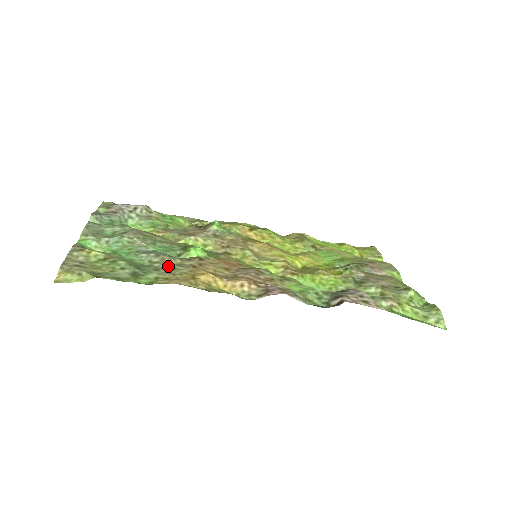
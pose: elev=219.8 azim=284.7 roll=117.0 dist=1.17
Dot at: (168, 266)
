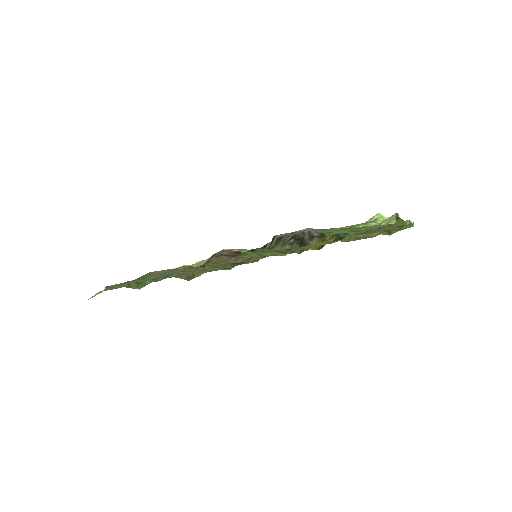
Dot at: occluded
